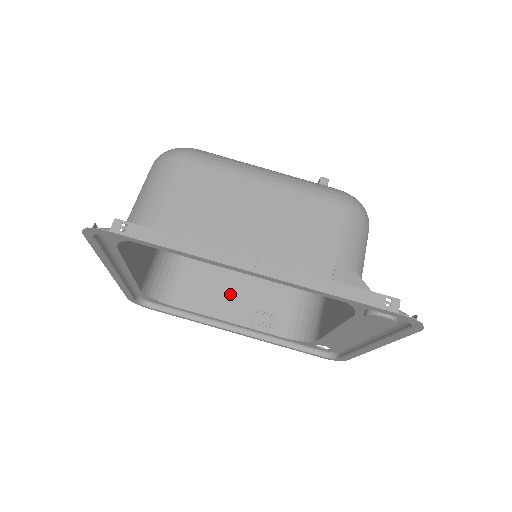
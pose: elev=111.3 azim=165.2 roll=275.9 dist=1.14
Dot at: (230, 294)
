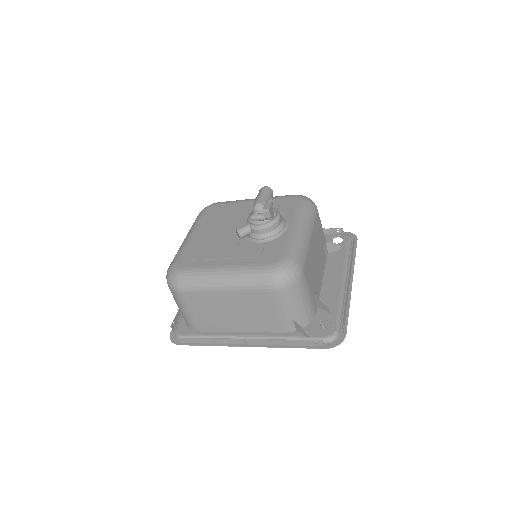
Dot at: occluded
